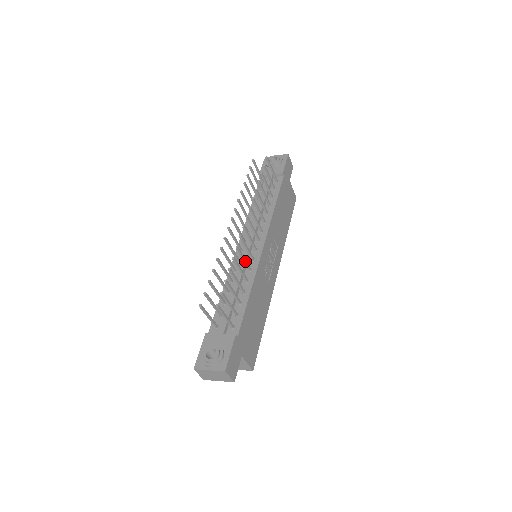
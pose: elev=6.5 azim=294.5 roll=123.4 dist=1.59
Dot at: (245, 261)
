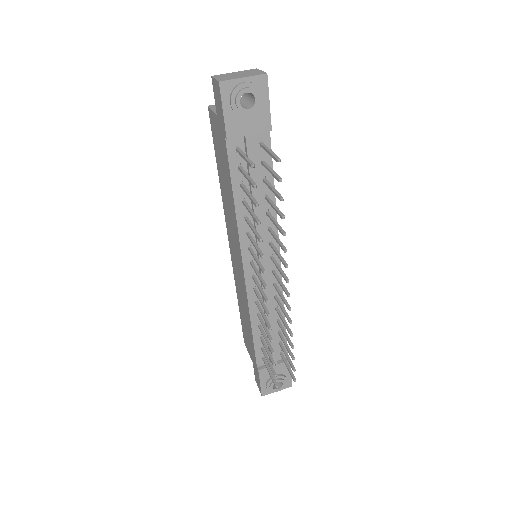
Dot at: (283, 308)
